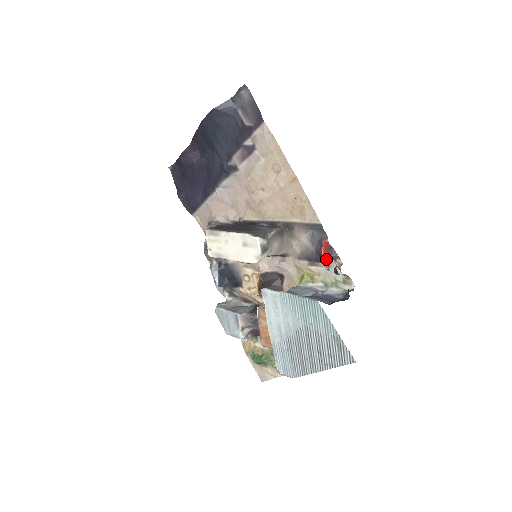
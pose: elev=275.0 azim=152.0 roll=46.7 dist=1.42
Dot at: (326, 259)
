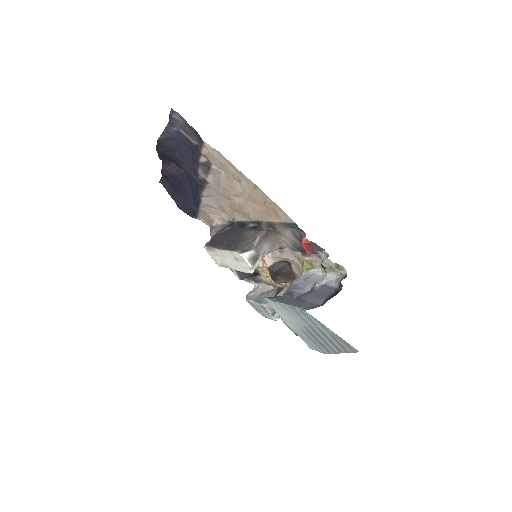
Dot at: occluded
